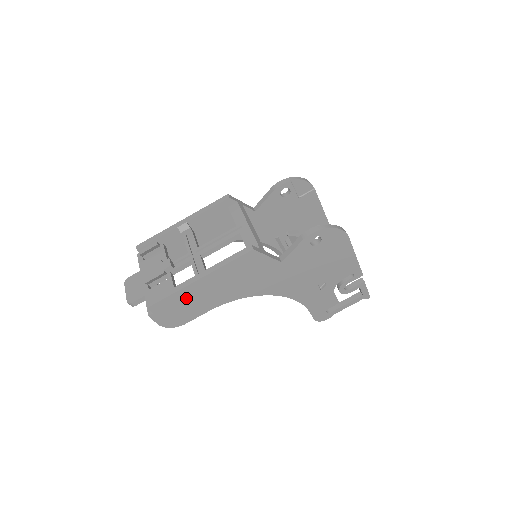
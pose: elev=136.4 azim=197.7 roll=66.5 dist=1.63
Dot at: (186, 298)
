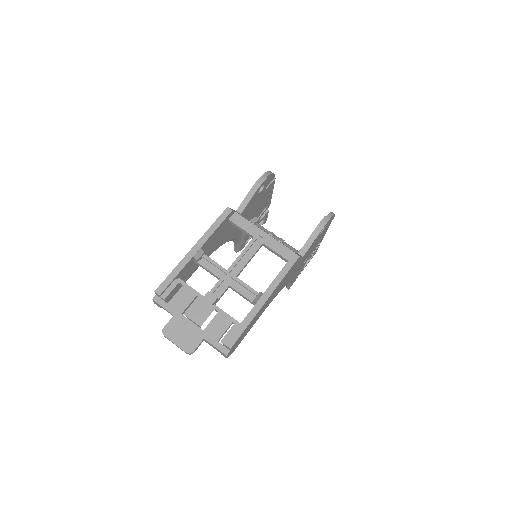
Dot at: (251, 323)
